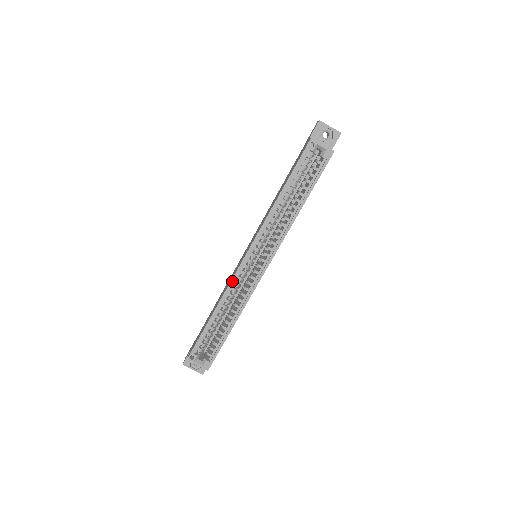
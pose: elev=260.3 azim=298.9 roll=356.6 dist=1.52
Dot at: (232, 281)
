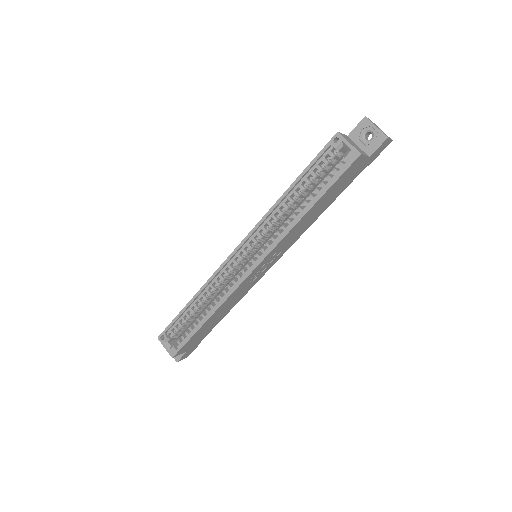
Dot at: (216, 272)
